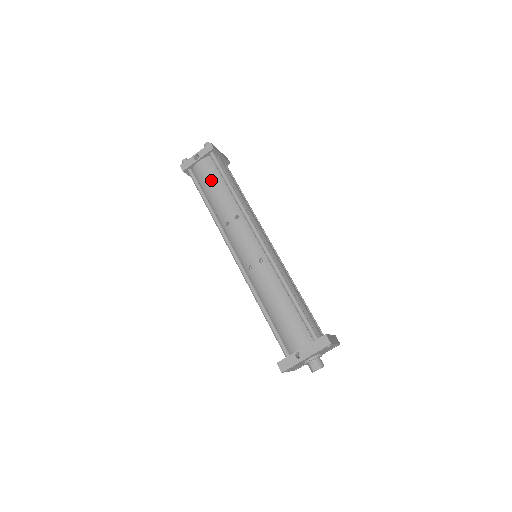
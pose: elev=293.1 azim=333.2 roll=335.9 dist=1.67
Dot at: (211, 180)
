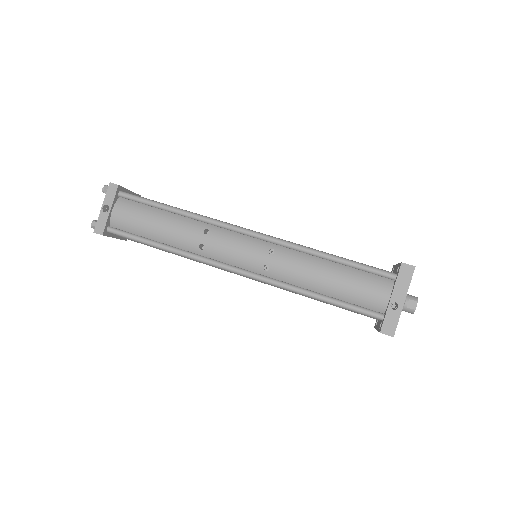
Dot at: (144, 219)
